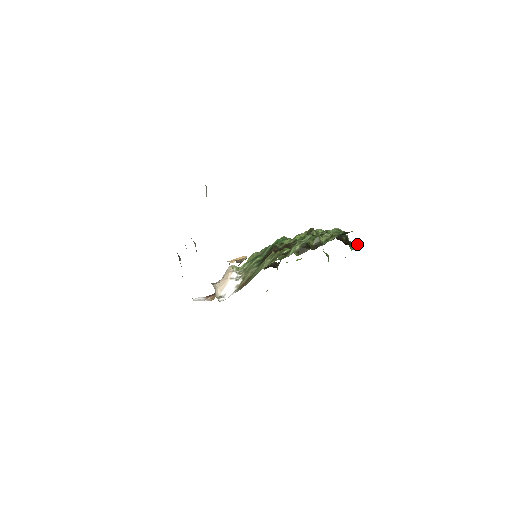
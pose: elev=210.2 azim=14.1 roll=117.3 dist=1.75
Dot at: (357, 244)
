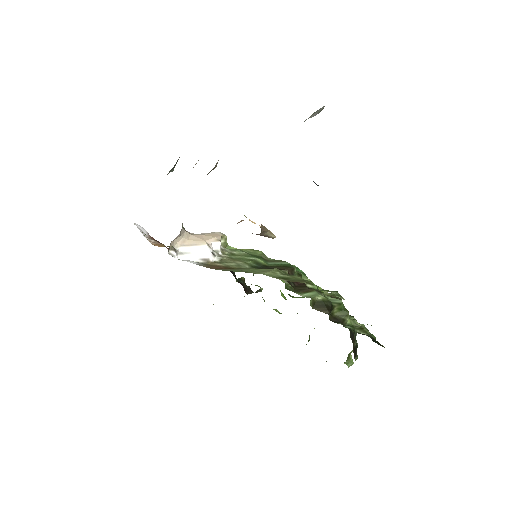
Dot at: occluded
